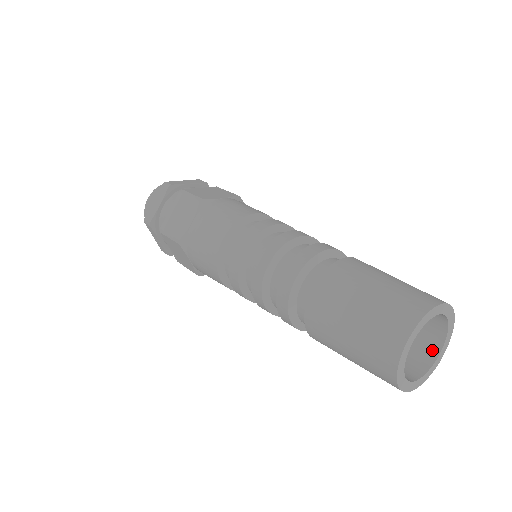
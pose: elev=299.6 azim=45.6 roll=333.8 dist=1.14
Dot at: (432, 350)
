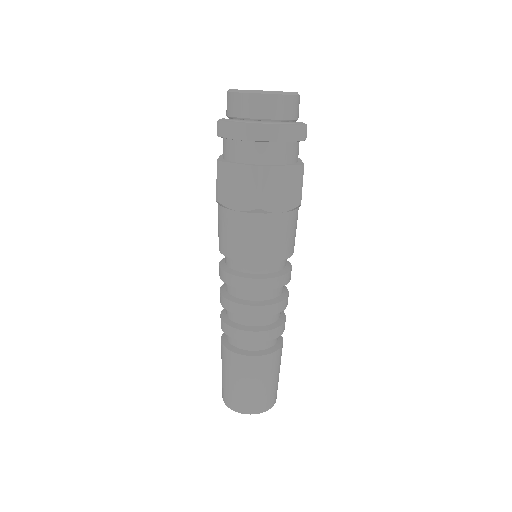
Dot at: occluded
